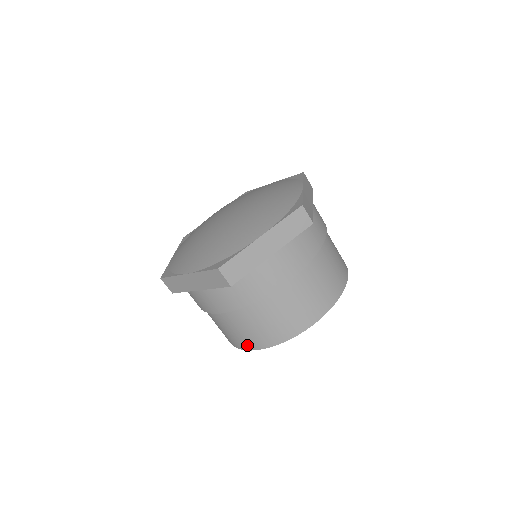
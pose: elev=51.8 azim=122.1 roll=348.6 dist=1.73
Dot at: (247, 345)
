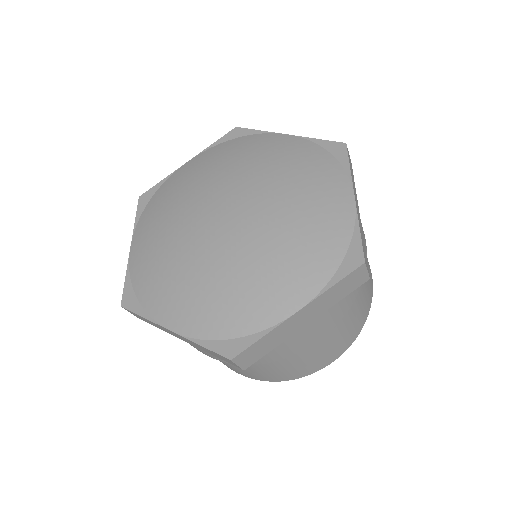
Dot at: (238, 372)
